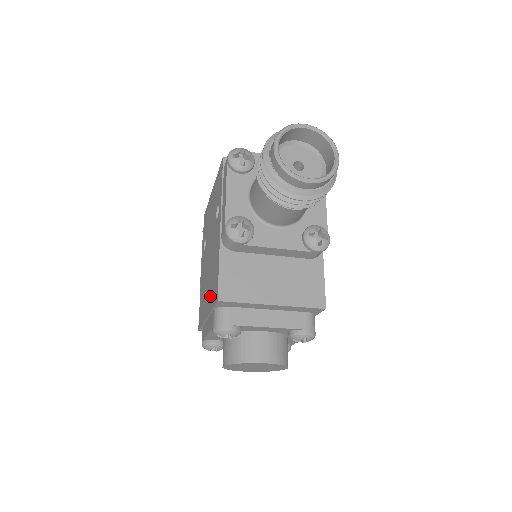
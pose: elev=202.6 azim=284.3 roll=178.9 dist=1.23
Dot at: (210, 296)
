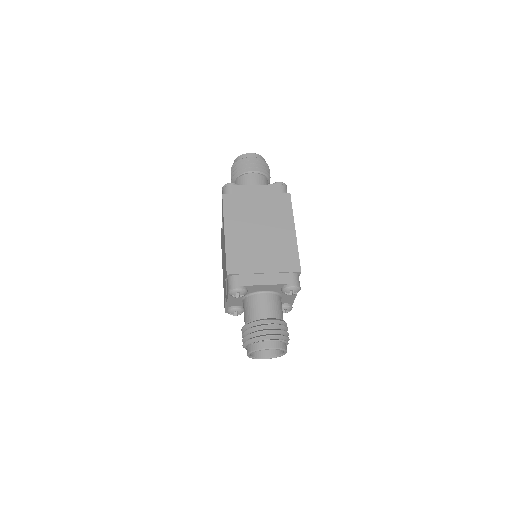
Dot at: occluded
